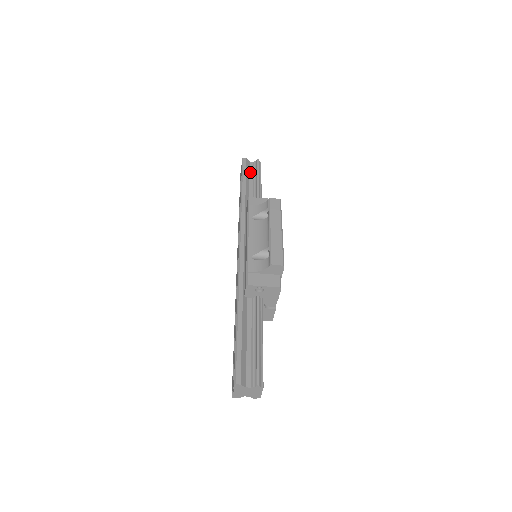
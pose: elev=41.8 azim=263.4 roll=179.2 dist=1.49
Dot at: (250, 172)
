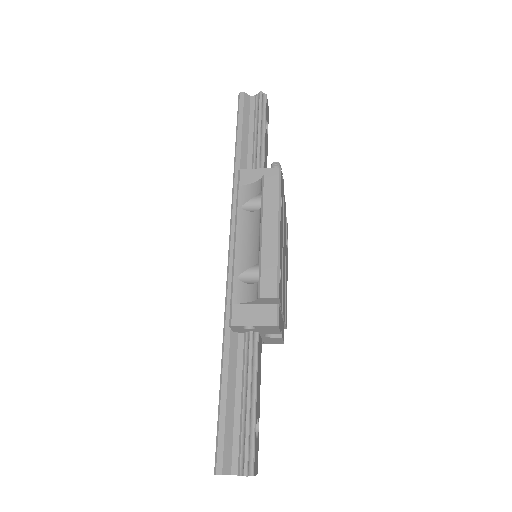
Dot at: (250, 115)
